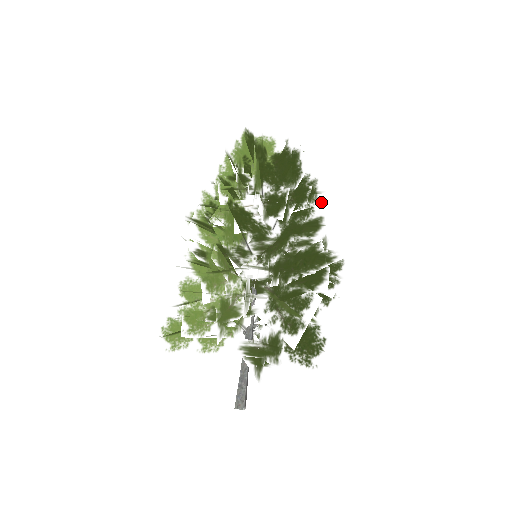
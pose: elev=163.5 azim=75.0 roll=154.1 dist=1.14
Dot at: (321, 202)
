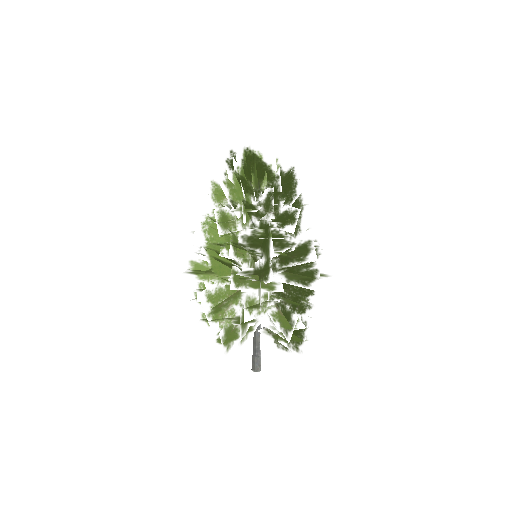
Dot at: occluded
